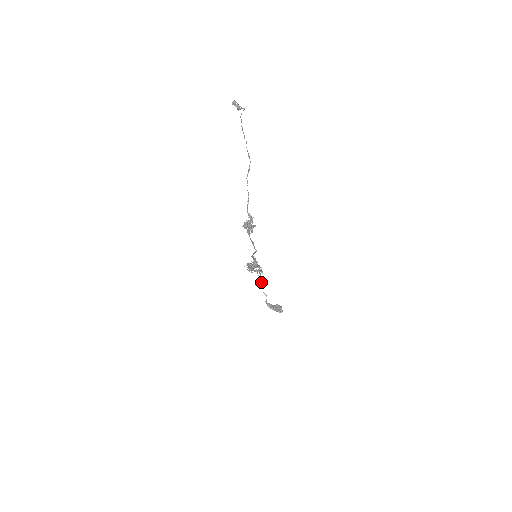
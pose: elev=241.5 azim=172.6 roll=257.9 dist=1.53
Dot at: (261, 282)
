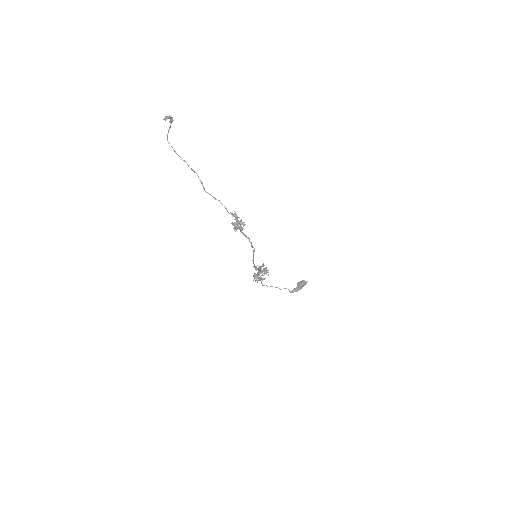
Dot at: occluded
